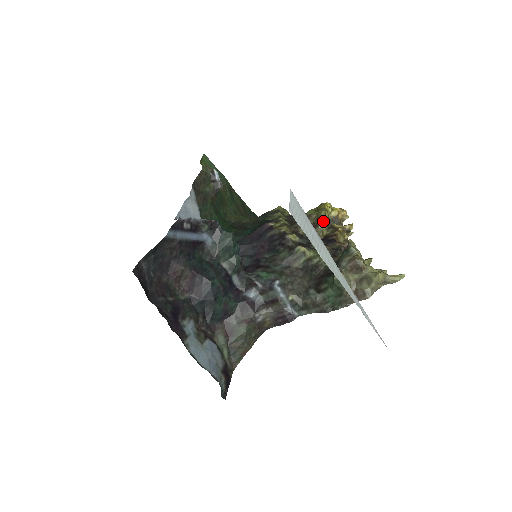
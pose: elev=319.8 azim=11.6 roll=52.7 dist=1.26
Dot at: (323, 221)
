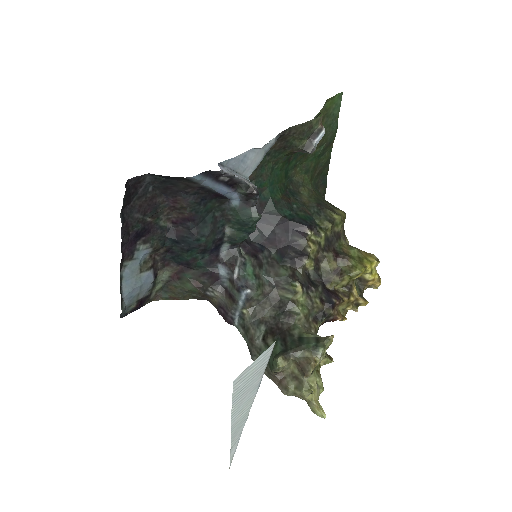
Dot at: (349, 278)
